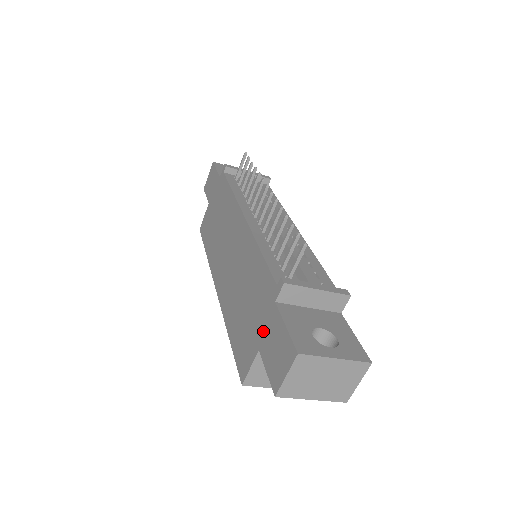
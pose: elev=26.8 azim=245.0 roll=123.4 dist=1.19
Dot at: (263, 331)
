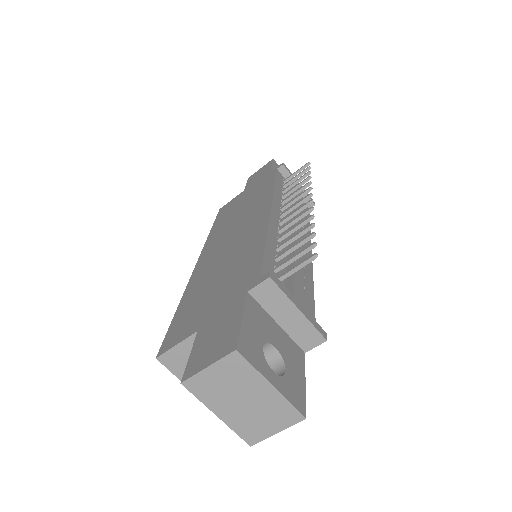
Dot at: (215, 314)
